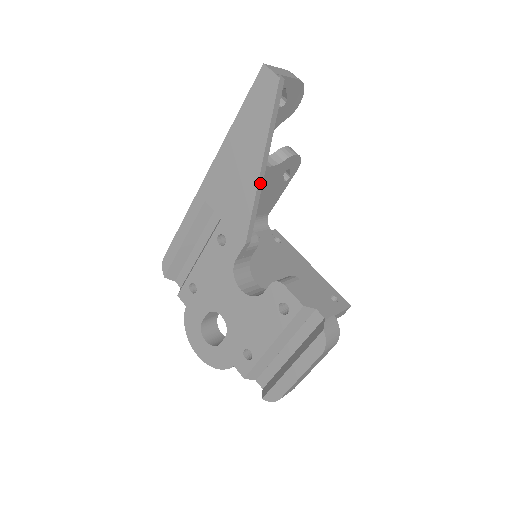
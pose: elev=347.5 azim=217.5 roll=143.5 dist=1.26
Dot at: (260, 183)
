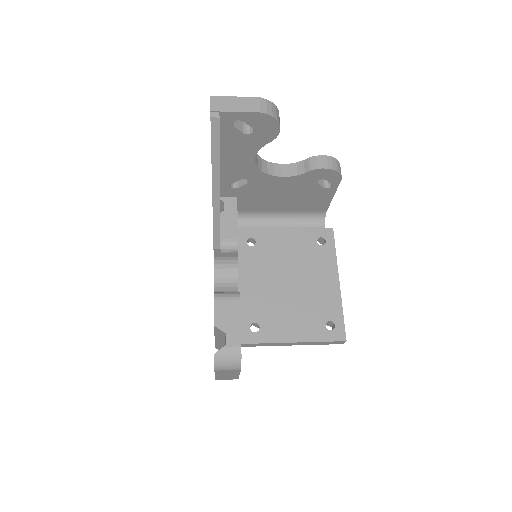
Dot at: (216, 205)
